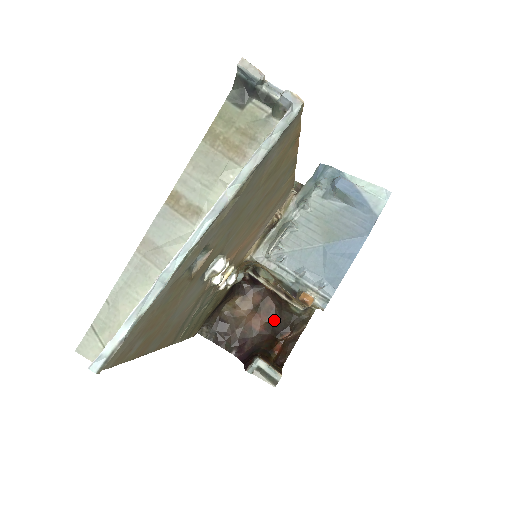
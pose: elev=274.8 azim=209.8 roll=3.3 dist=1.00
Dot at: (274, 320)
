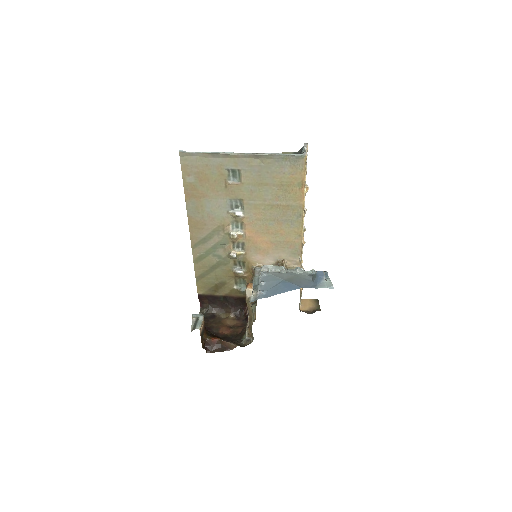
Dot at: (231, 337)
